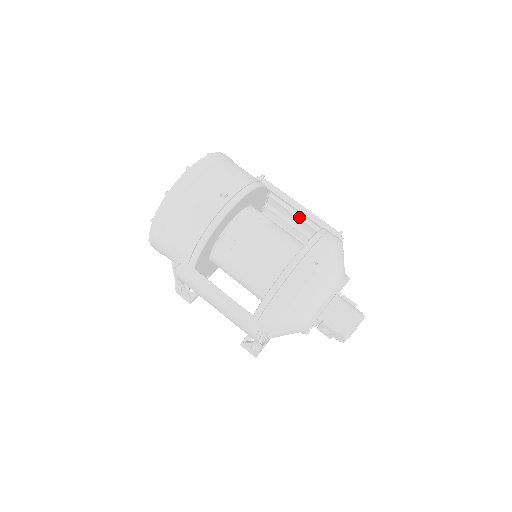
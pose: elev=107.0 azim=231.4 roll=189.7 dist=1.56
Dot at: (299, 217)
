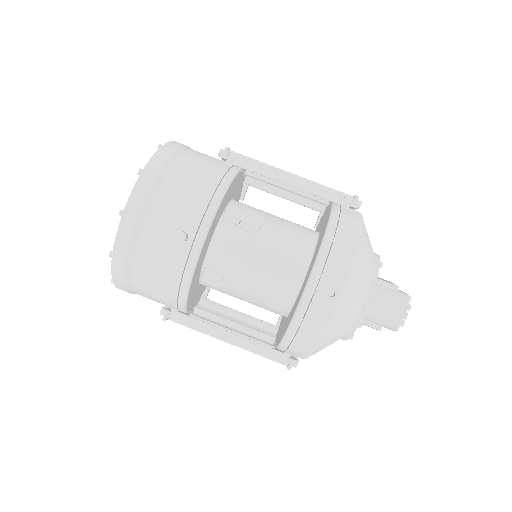
Dot at: occluded
